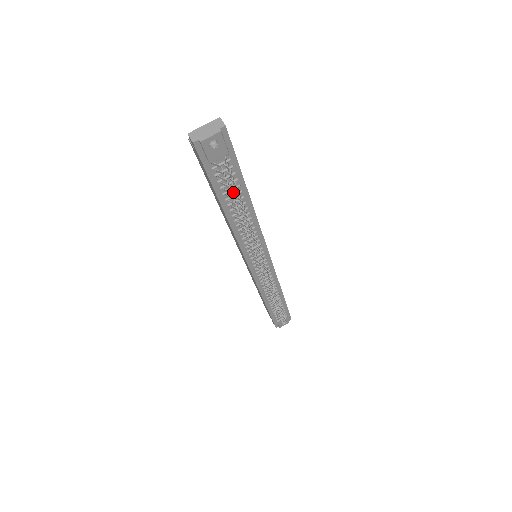
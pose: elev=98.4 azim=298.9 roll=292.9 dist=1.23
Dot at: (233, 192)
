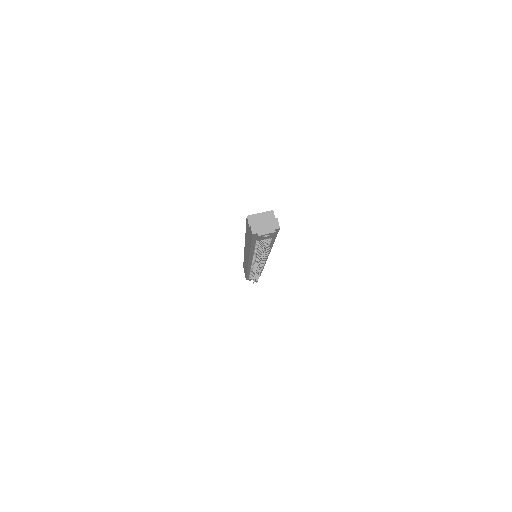
Dot at: occluded
